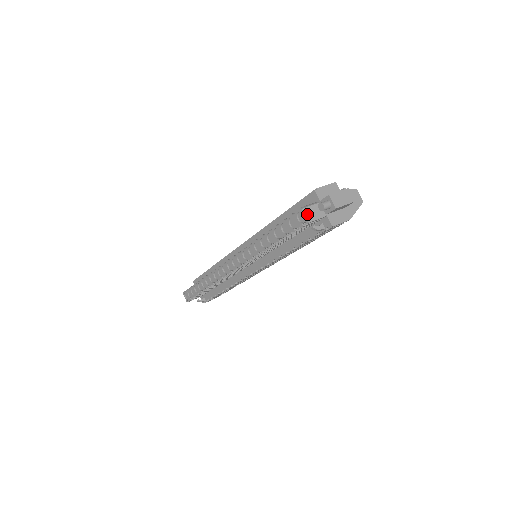
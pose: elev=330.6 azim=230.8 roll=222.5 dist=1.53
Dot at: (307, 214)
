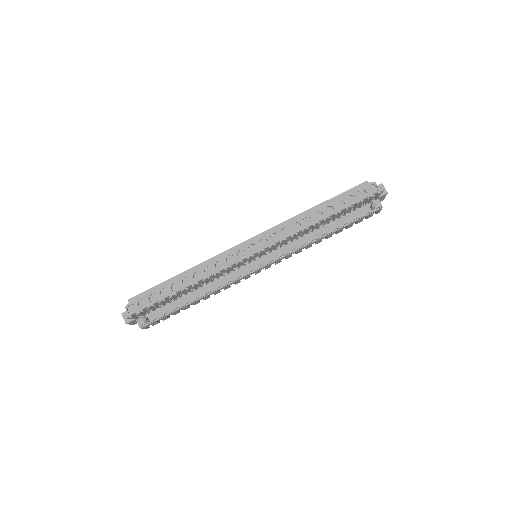
Dot at: (378, 187)
